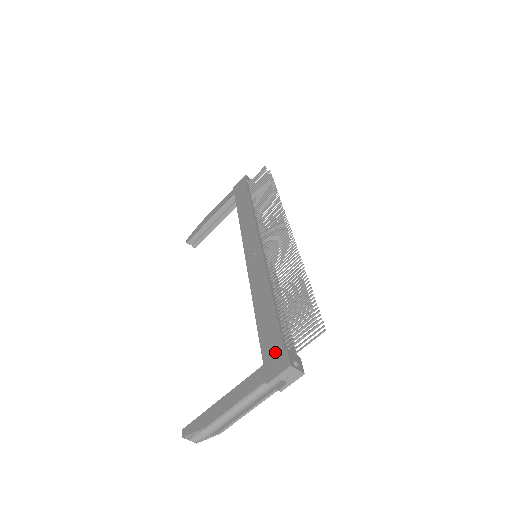
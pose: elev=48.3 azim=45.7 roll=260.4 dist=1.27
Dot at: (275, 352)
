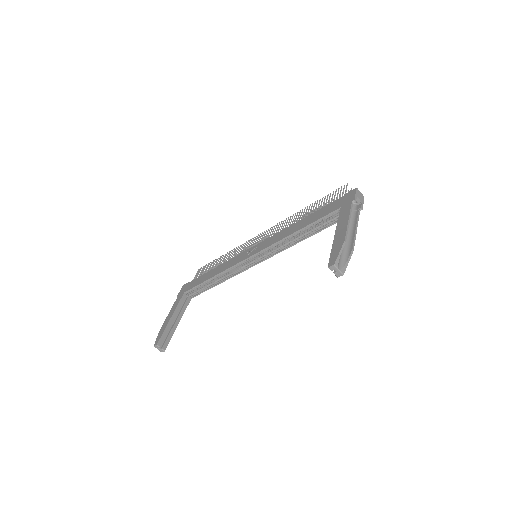
Dot at: (340, 201)
